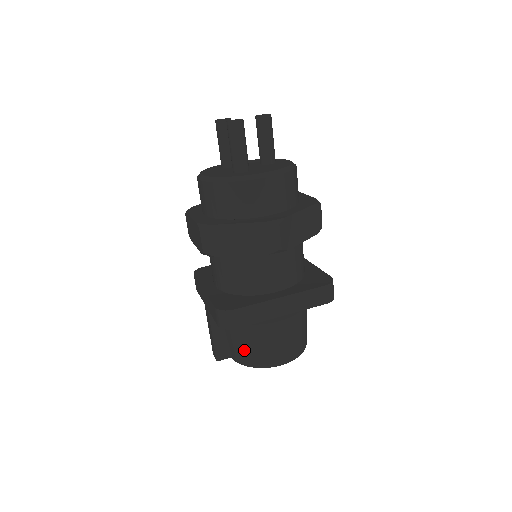
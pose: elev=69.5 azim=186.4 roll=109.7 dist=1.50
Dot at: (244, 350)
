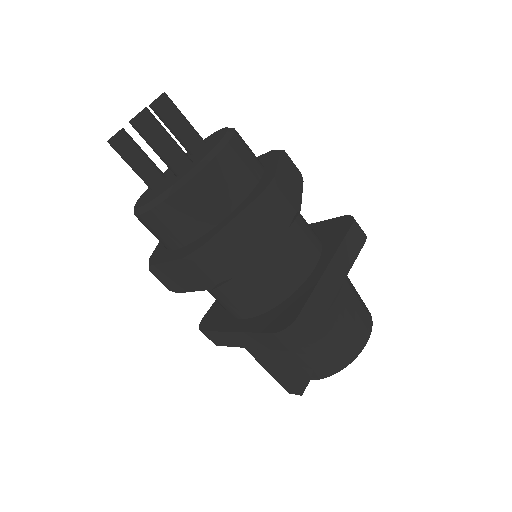
Dot at: (323, 358)
